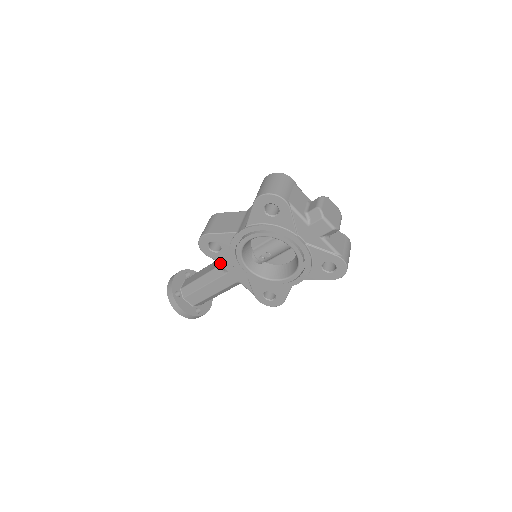
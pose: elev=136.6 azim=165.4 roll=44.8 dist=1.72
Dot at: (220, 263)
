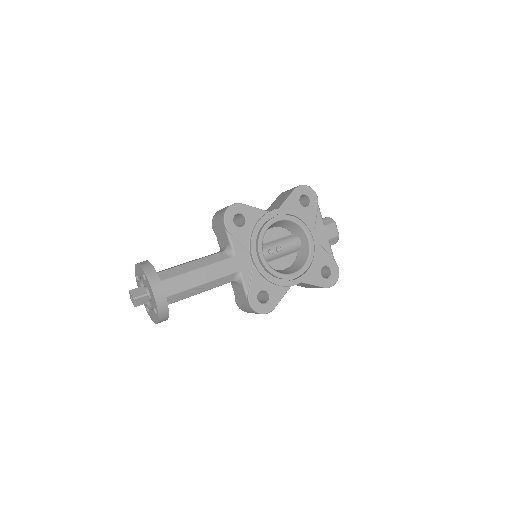
Dot at: (233, 242)
